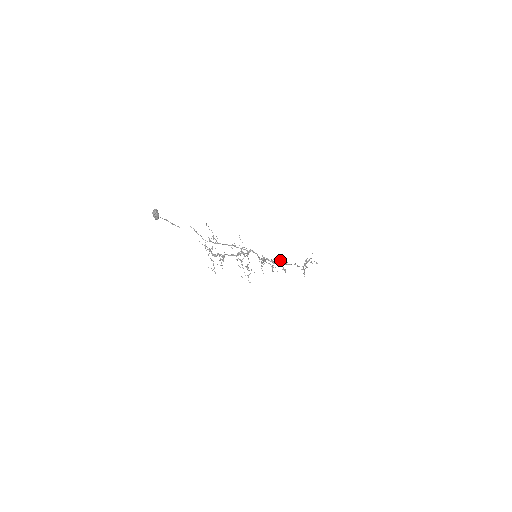
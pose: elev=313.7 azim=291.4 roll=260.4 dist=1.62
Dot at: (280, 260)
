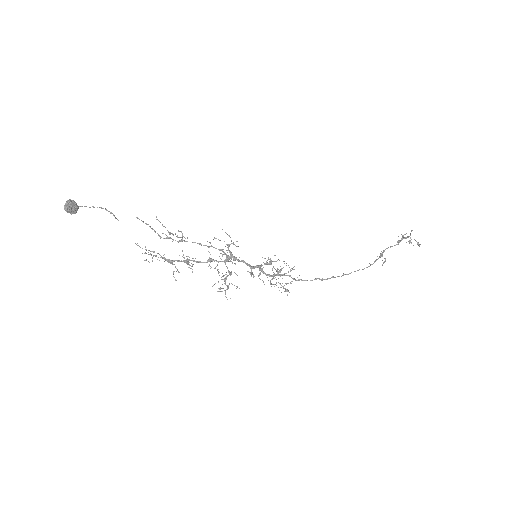
Dot at: occluded
